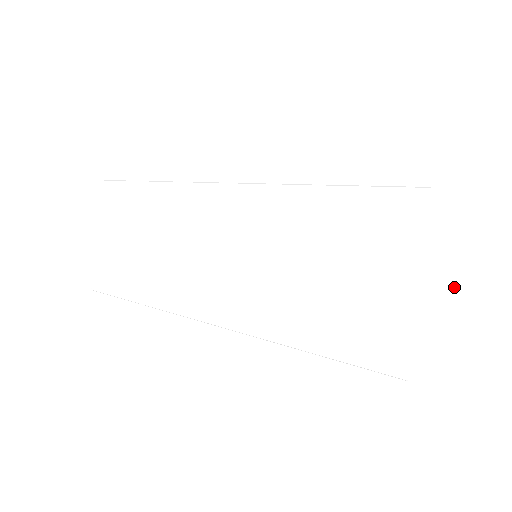
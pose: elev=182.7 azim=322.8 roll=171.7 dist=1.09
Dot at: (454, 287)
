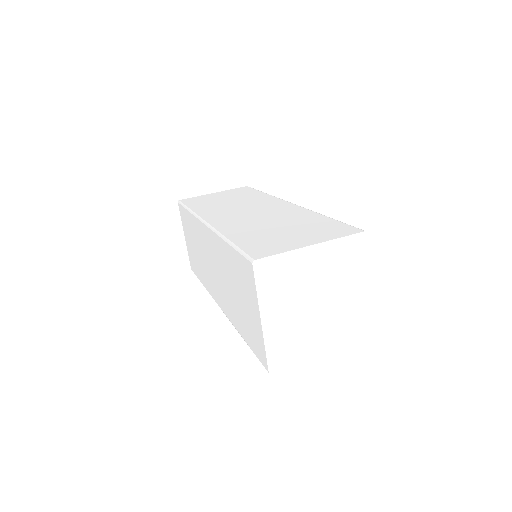
Dot at: (338, 301)
